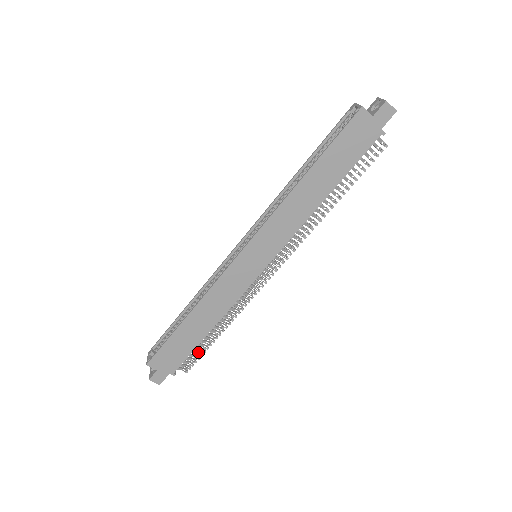
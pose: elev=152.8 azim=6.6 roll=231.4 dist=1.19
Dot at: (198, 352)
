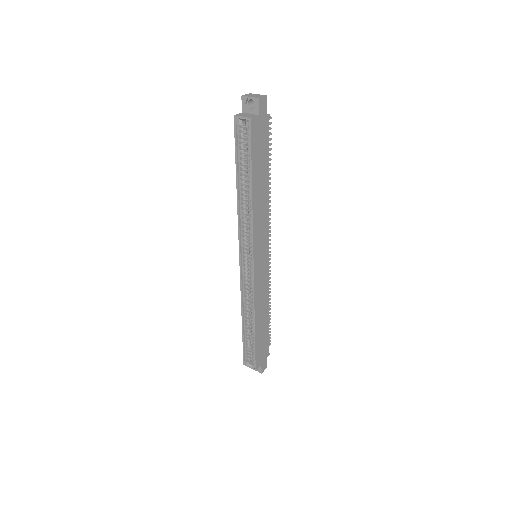
Dot at: occluded
